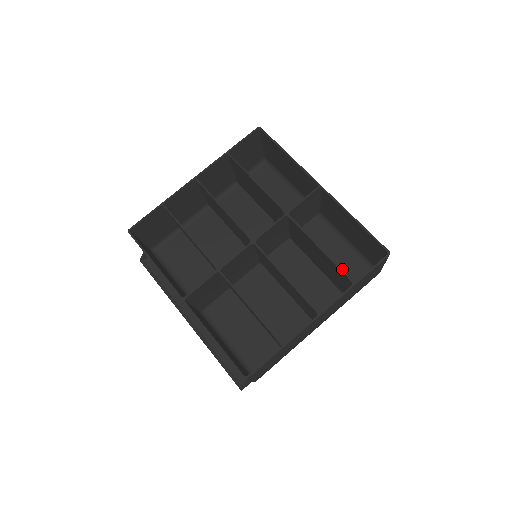
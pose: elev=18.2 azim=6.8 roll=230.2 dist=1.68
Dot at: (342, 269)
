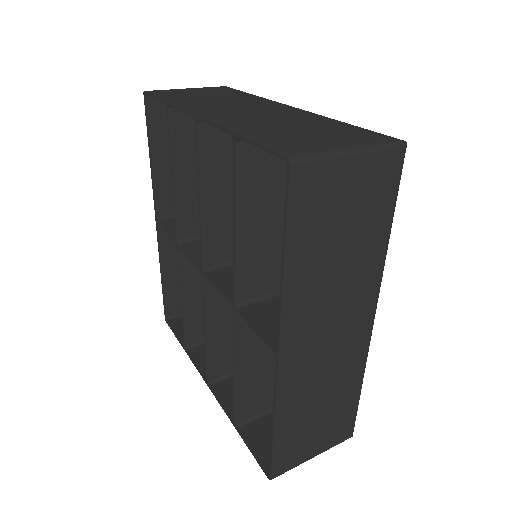
Dot at: occluded
